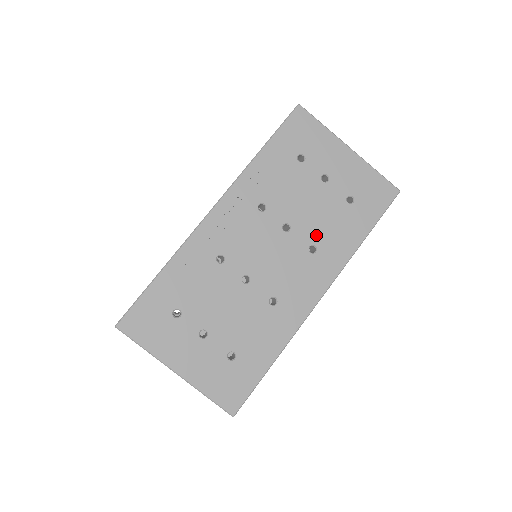
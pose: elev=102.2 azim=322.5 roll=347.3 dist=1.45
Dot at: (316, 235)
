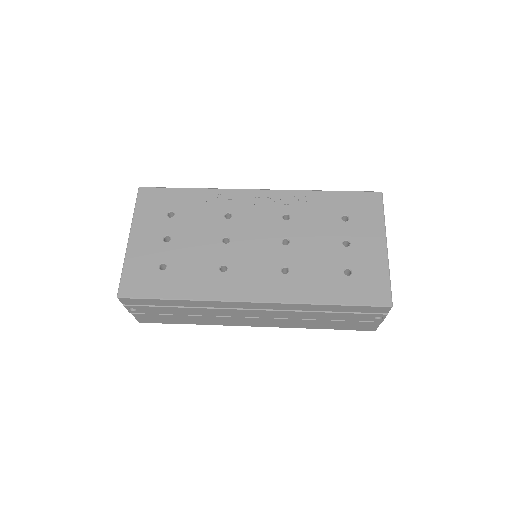
Dot at: (298, 265)
